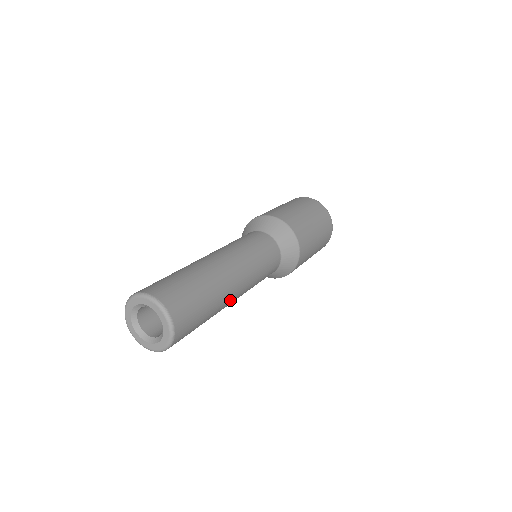
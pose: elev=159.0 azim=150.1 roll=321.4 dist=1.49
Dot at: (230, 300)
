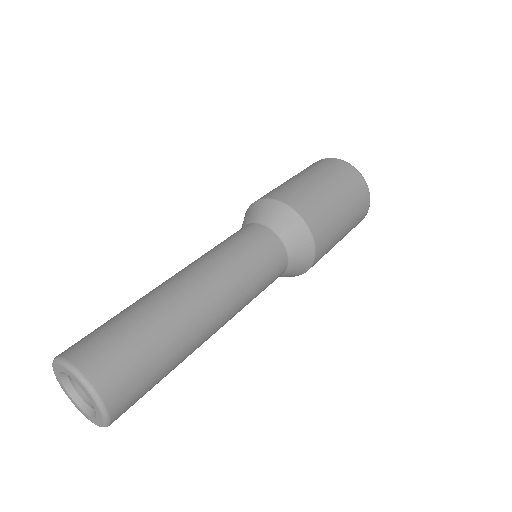
Dot at: (205, 338)
